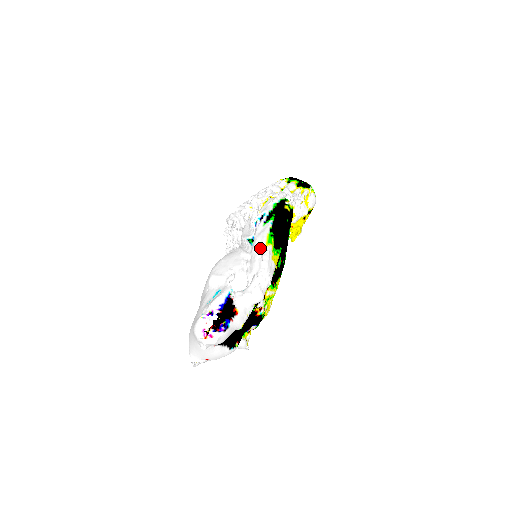
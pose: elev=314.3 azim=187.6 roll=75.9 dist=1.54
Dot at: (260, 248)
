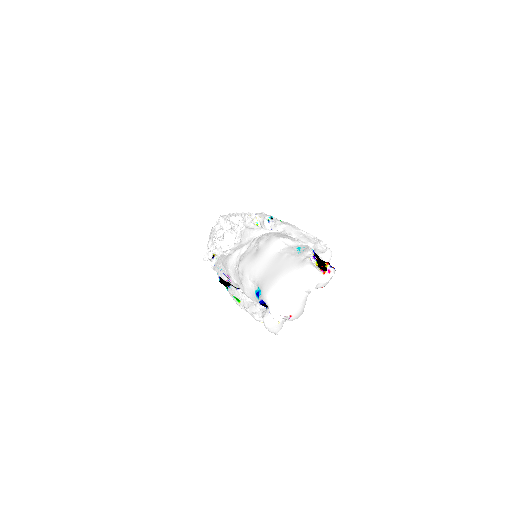
Dot at: (300, 230)
